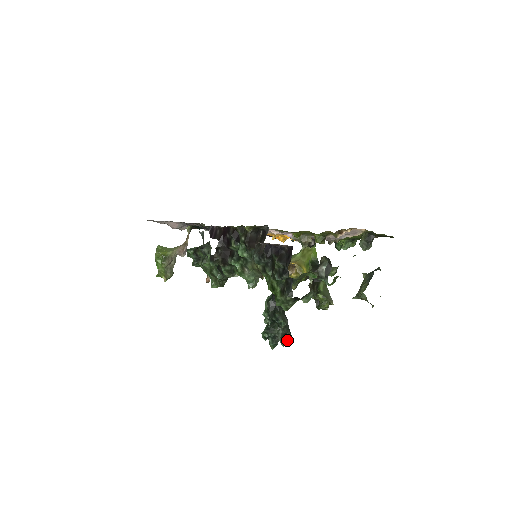
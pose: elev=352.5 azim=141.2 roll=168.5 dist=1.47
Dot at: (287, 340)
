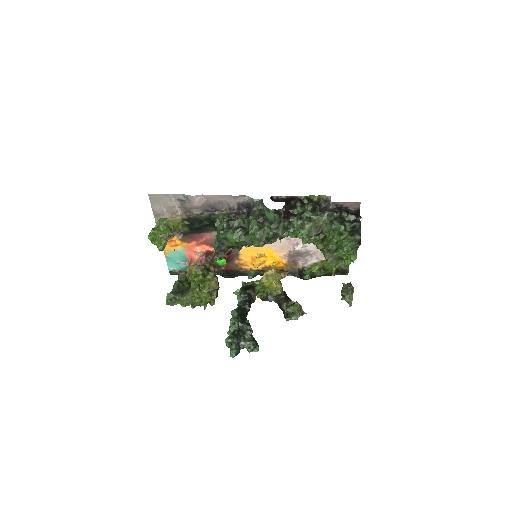
Dot at: (257, 344)
